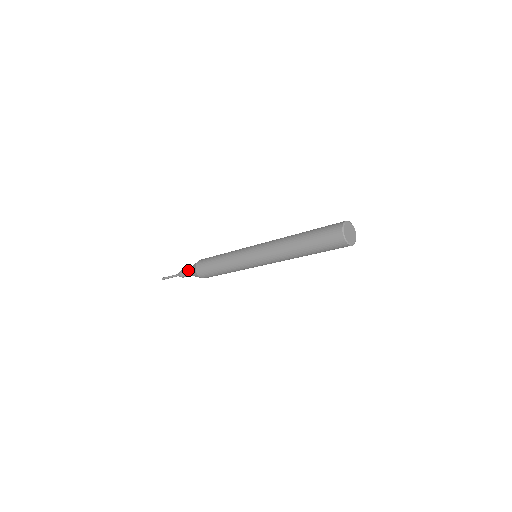
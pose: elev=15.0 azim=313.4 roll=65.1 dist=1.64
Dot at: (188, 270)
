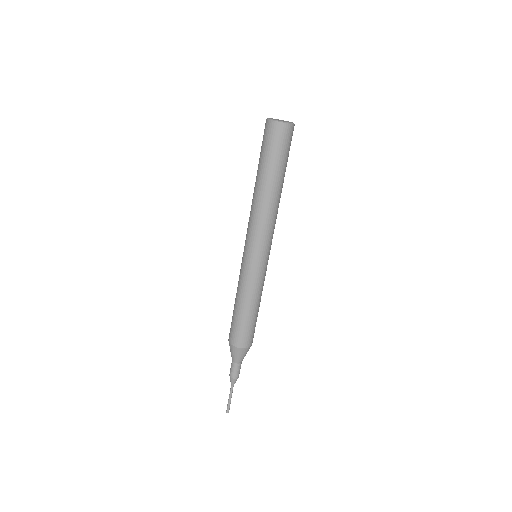
Dot at: (232, 363)
